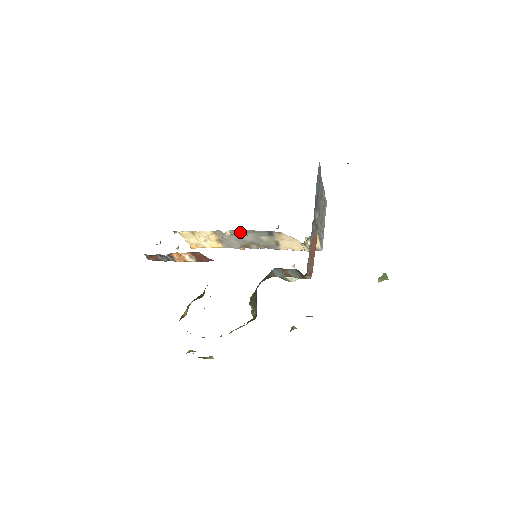
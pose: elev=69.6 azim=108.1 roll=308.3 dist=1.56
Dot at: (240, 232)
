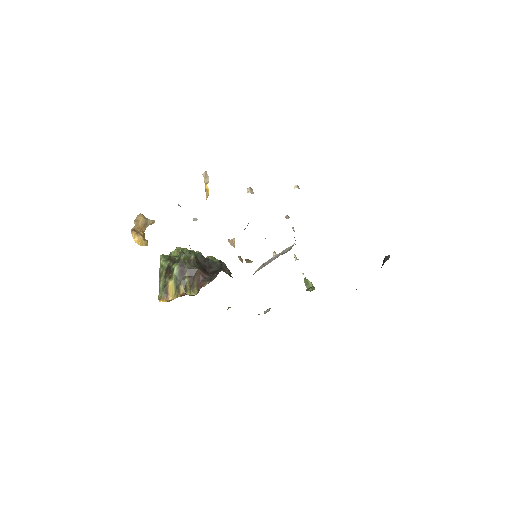
Dot at: occluded
